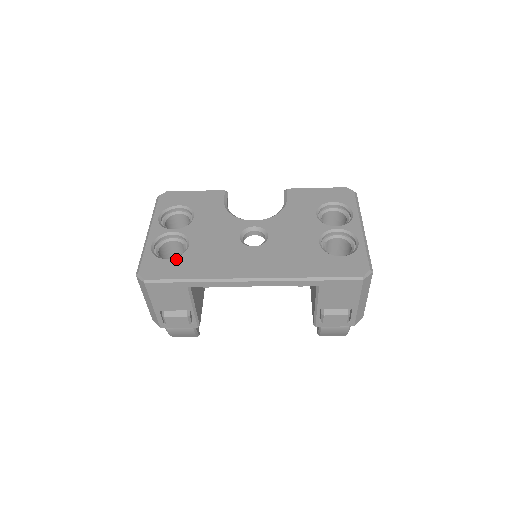
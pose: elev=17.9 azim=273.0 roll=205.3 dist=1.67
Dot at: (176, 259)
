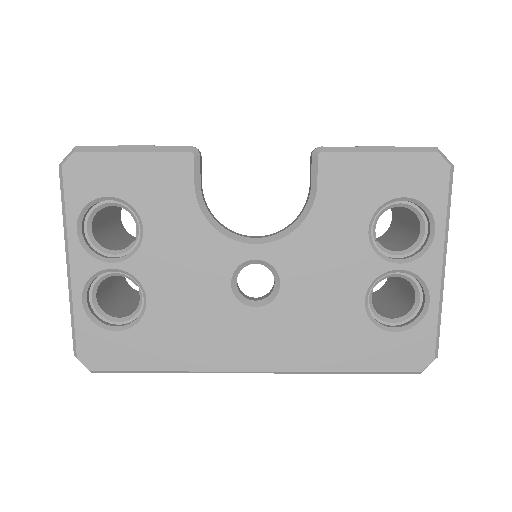
Dot at: (131, 332)
